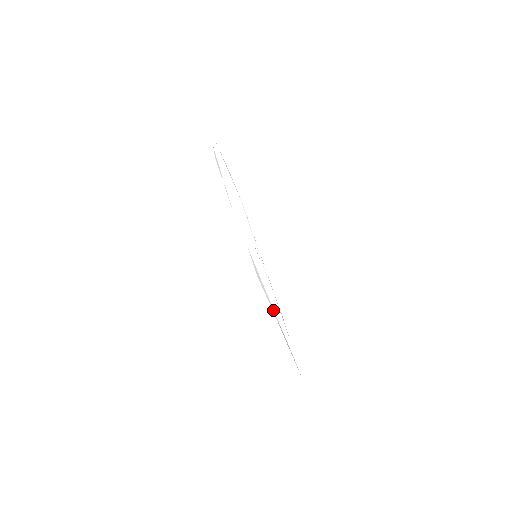
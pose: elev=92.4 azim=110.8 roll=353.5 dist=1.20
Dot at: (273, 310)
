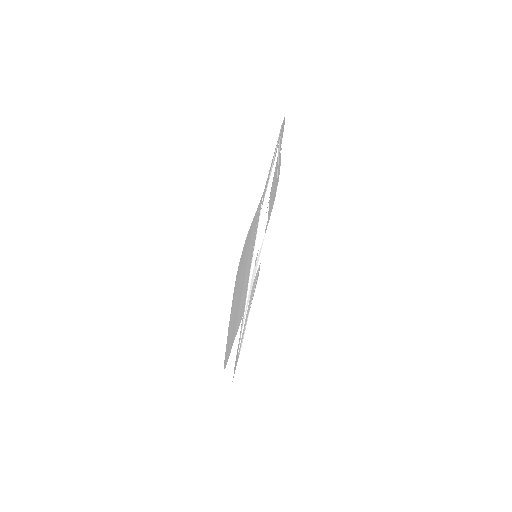
Dot at: (246, 308)
